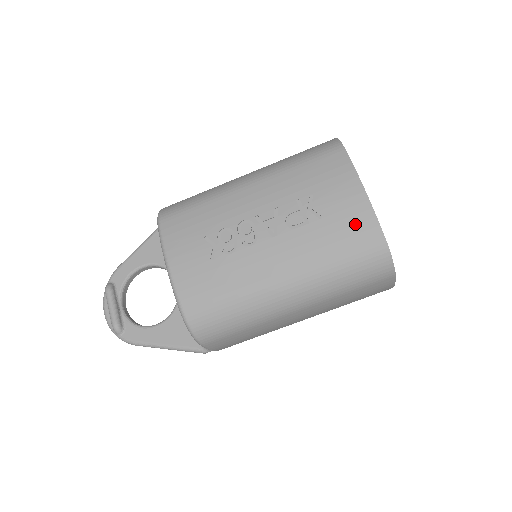
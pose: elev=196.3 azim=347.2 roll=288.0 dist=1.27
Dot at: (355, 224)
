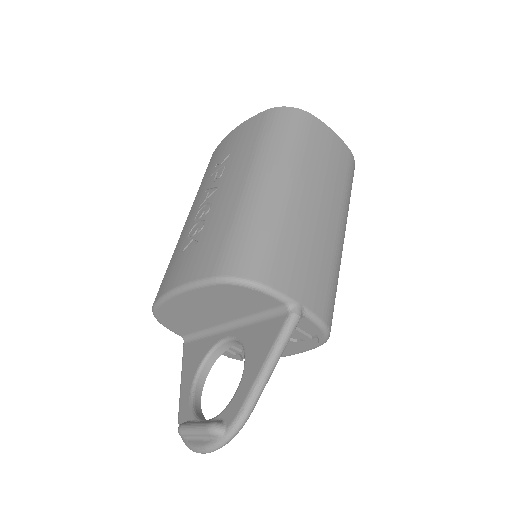
Dot at: (248, 130)
